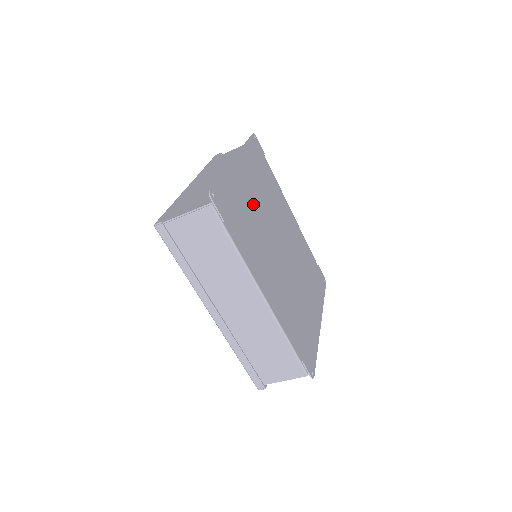
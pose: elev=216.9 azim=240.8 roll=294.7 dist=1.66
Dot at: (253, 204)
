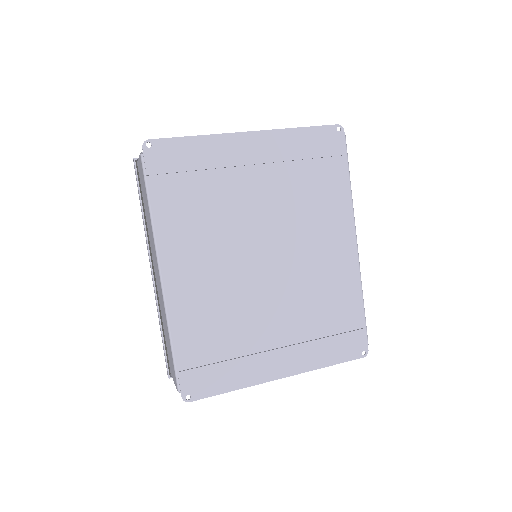
Dot at: (244, 190)
